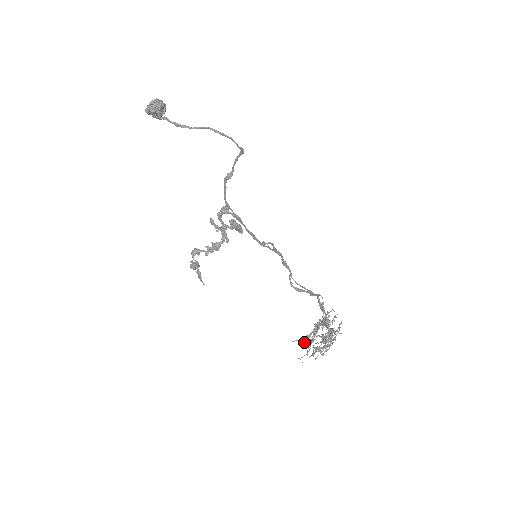
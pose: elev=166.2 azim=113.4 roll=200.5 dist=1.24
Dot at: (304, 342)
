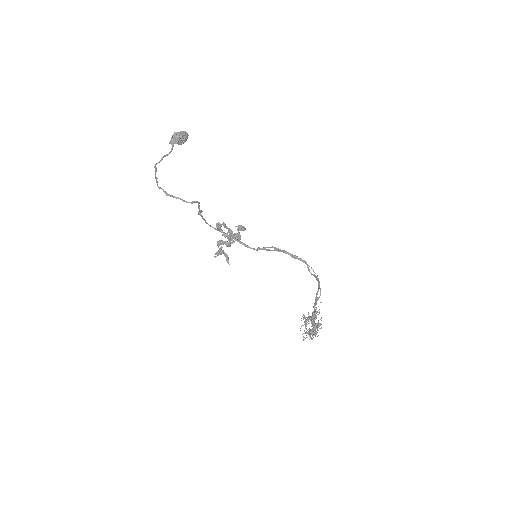
Dot at: occluded
